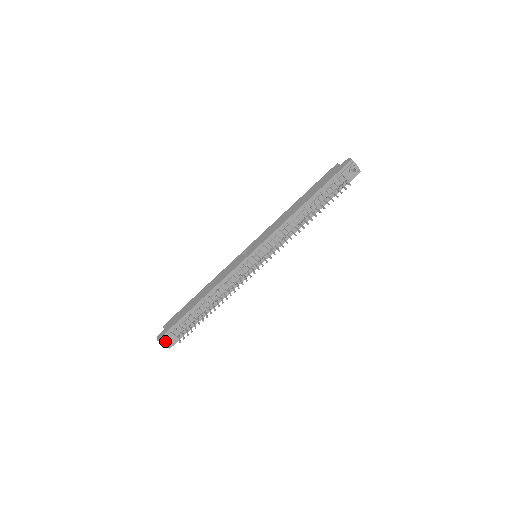
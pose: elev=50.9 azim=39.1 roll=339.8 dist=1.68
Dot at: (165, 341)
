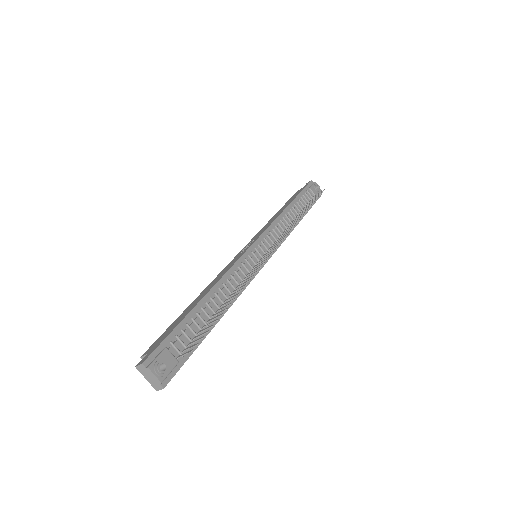
Dot at: (158, 362)
